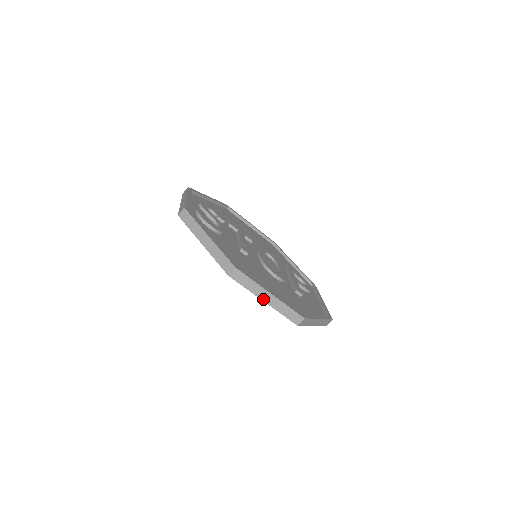
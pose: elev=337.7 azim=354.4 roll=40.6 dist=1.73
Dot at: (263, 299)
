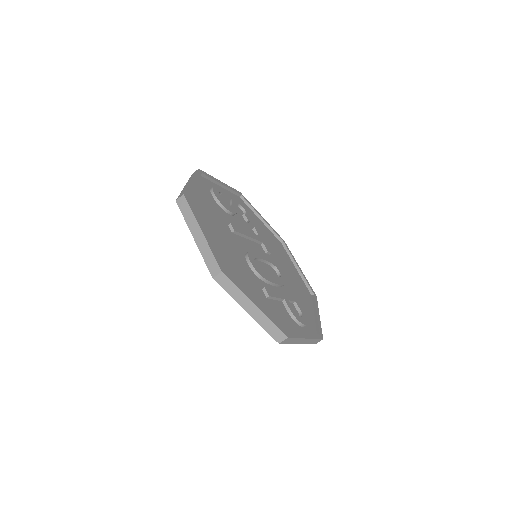
Dot at: (194, 235)
